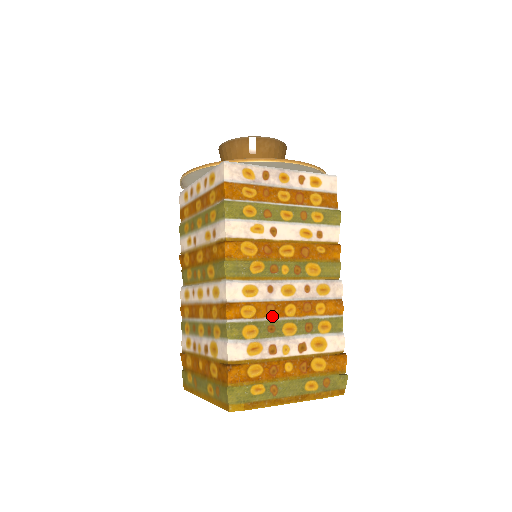
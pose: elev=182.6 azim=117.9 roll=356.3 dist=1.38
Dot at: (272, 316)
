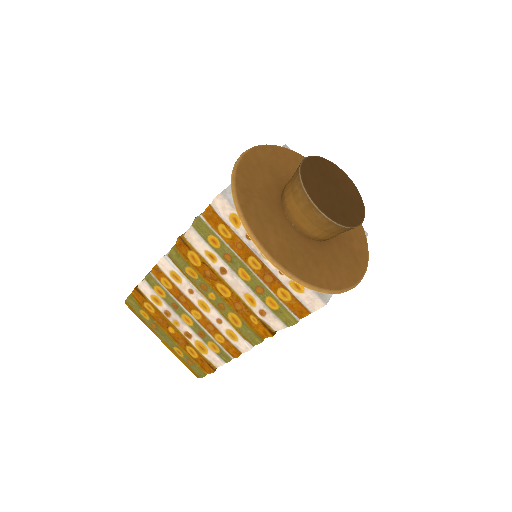
Dot at: occluded
